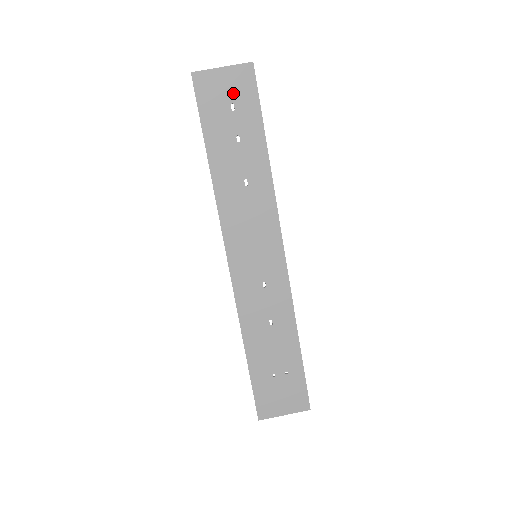
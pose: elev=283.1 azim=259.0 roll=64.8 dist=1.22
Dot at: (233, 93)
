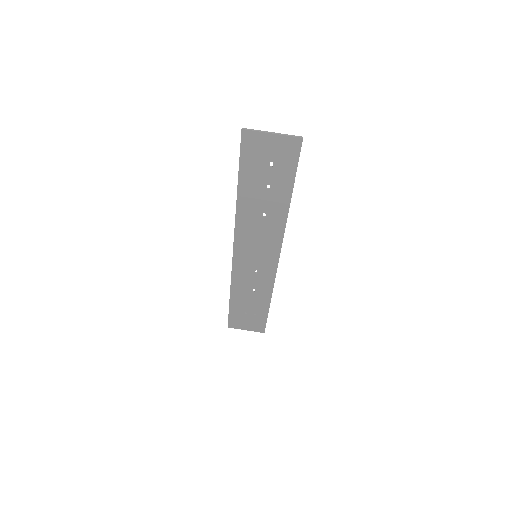
Dot at: (275, 155)
